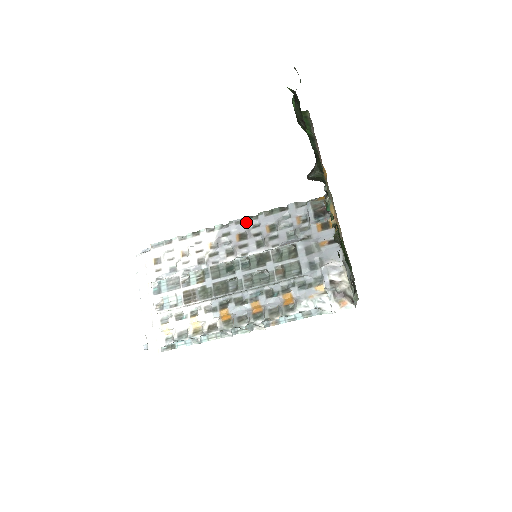
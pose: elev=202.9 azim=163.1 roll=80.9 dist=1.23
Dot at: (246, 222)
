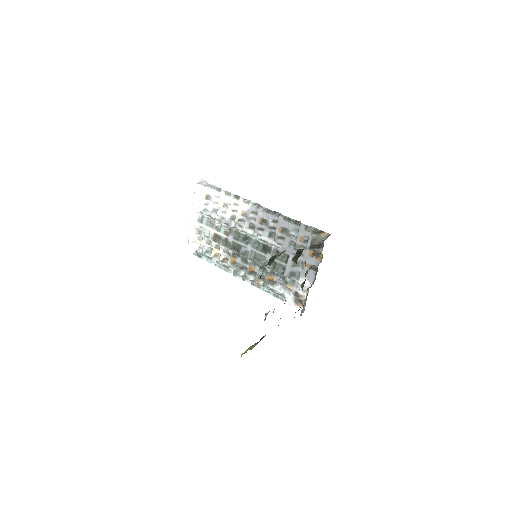
Dot at: (270, 214)
